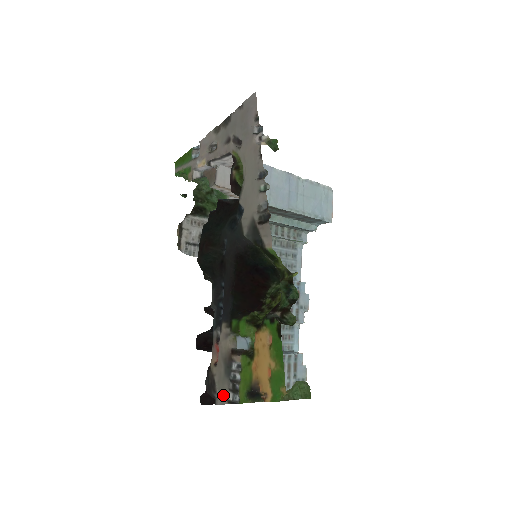
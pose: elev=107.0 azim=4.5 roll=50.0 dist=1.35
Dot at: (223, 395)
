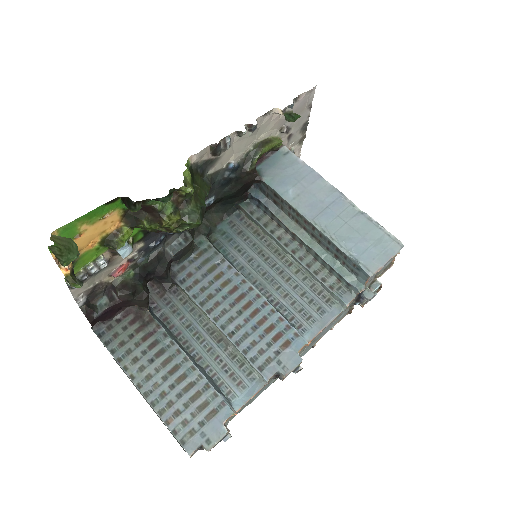
Dot at: occluded
